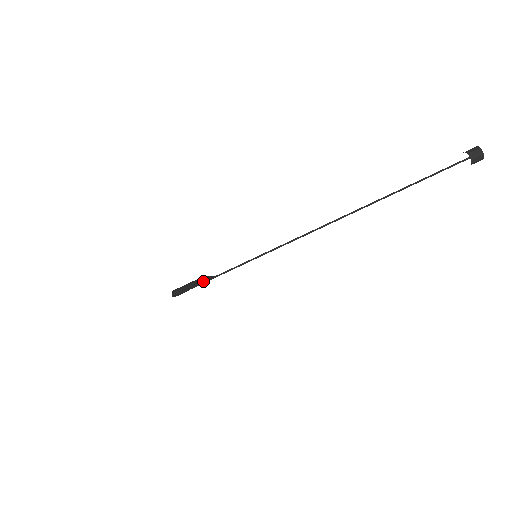
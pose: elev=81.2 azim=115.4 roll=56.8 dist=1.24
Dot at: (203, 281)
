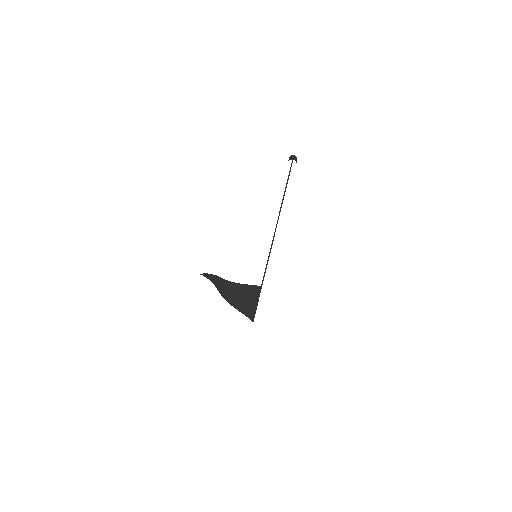
Dot at: (253, 295)
